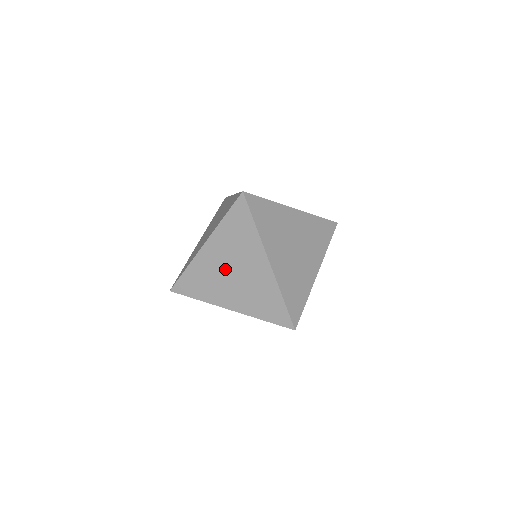
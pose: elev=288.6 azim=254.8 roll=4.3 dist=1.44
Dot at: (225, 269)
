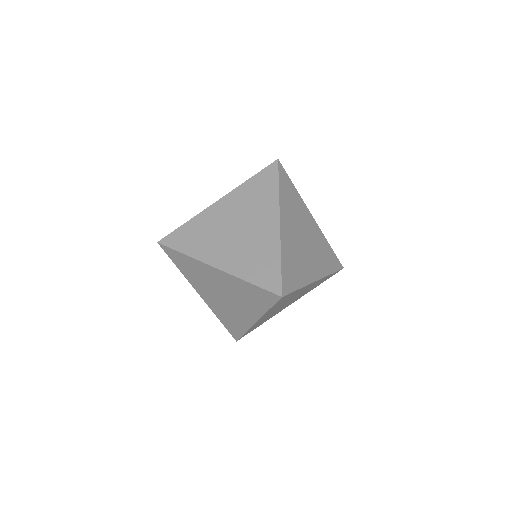
Dot at: (219, 298)
